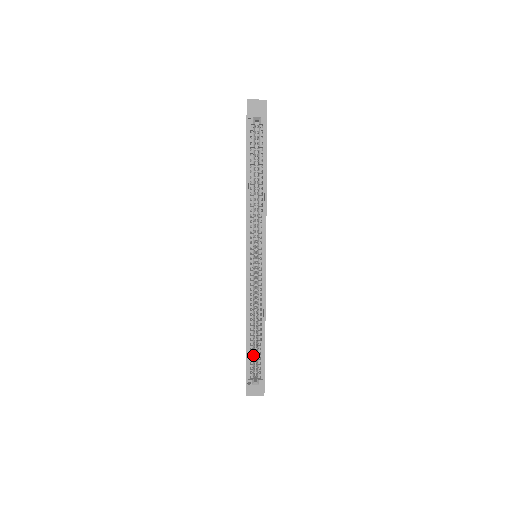
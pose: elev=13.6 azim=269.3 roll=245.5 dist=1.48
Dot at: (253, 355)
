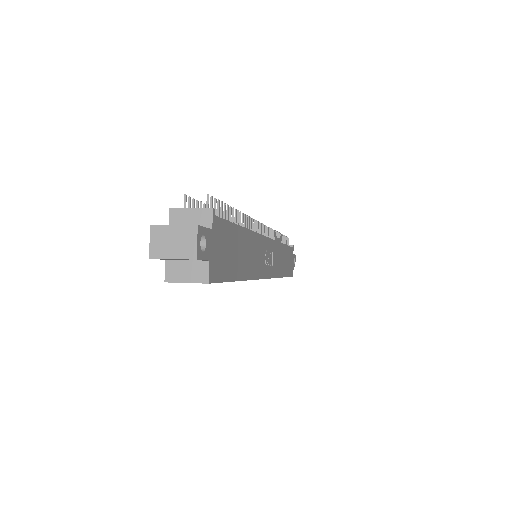
Dot at: occluded
